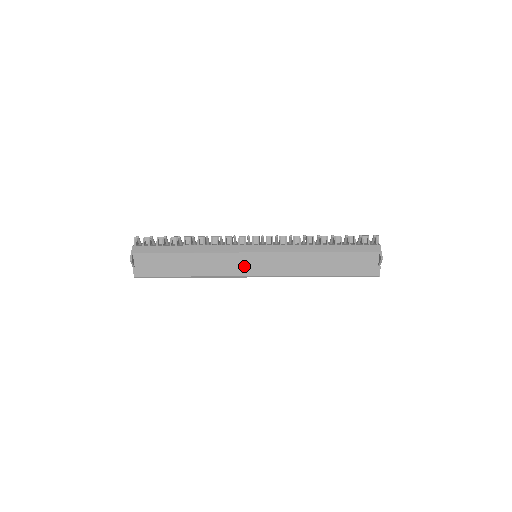
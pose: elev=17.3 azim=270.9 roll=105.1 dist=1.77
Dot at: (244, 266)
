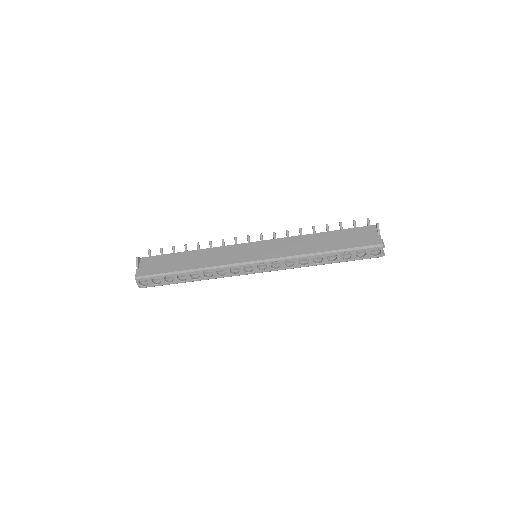
Dot at: (242, 254)
